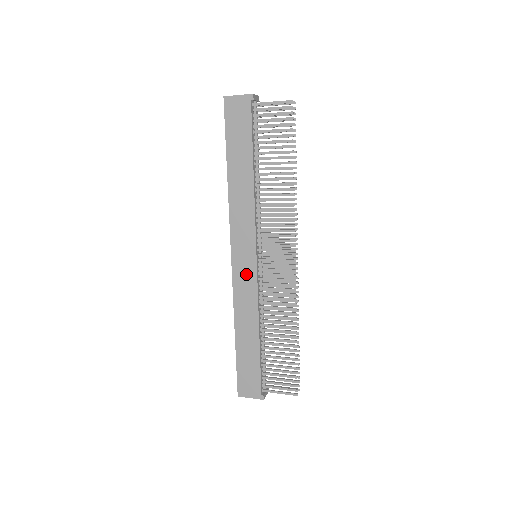
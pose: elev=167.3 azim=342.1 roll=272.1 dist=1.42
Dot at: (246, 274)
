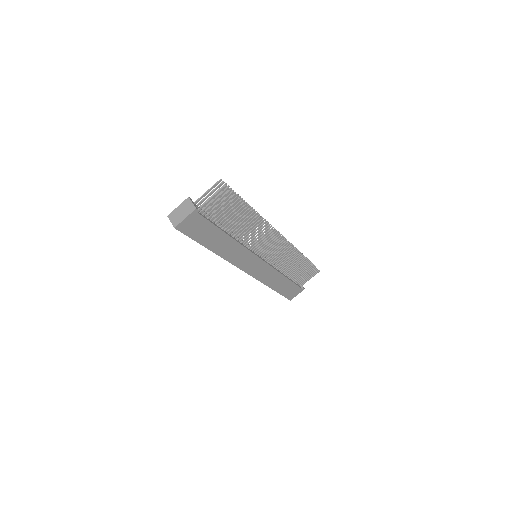
Dot at: (260, 269)
